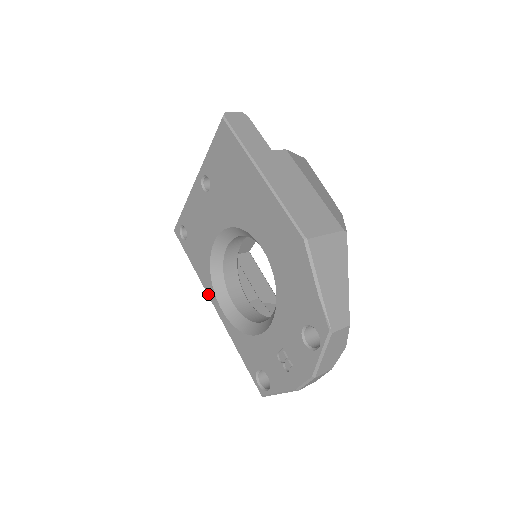
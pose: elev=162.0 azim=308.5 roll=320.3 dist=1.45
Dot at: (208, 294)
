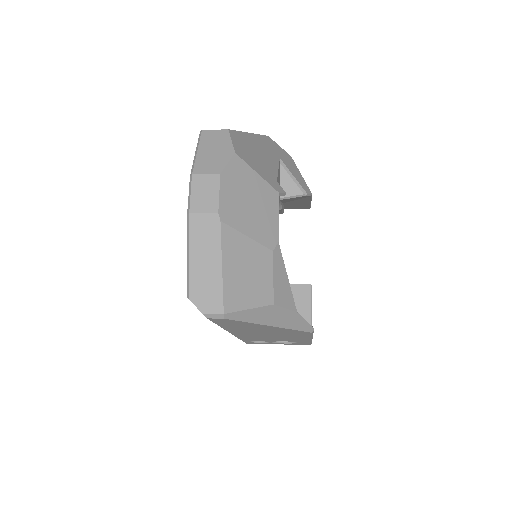
Dot at: occluded
